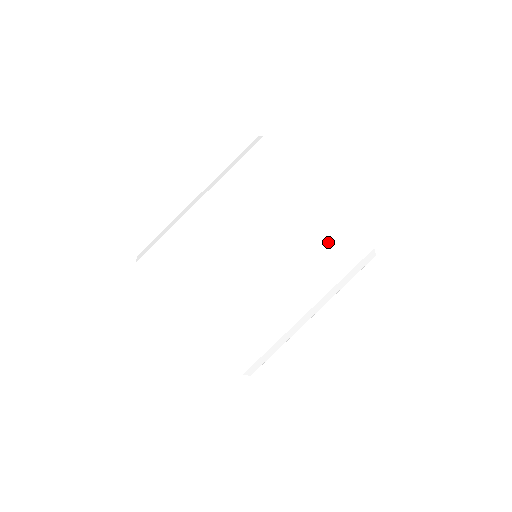
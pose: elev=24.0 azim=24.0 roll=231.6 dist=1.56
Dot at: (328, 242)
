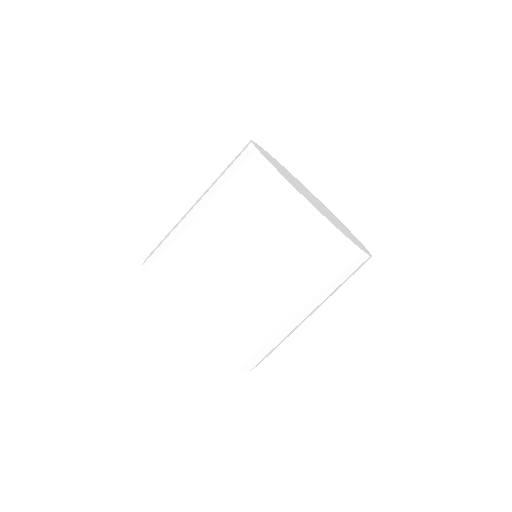
Dot at: occluded
